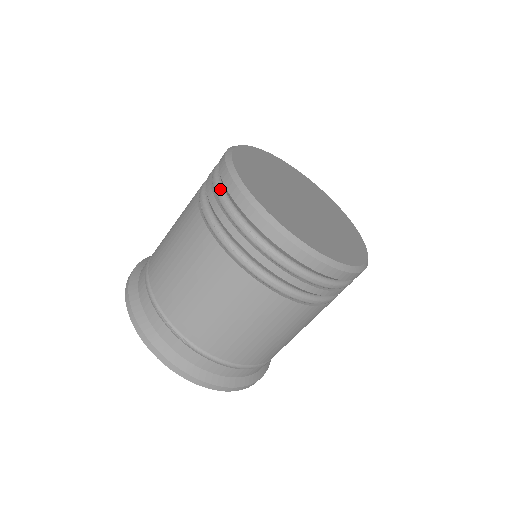
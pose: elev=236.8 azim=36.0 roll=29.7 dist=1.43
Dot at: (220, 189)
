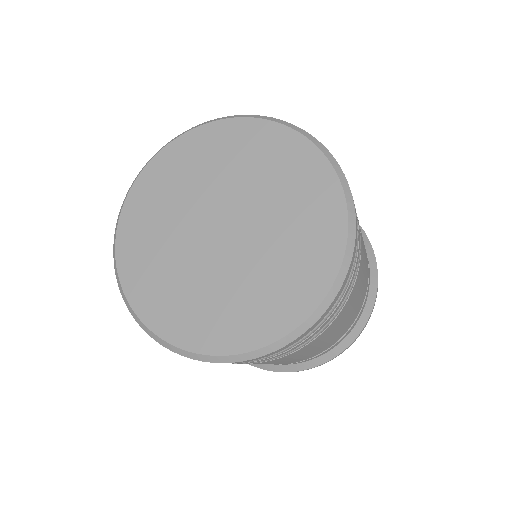
Dot at: occluded
